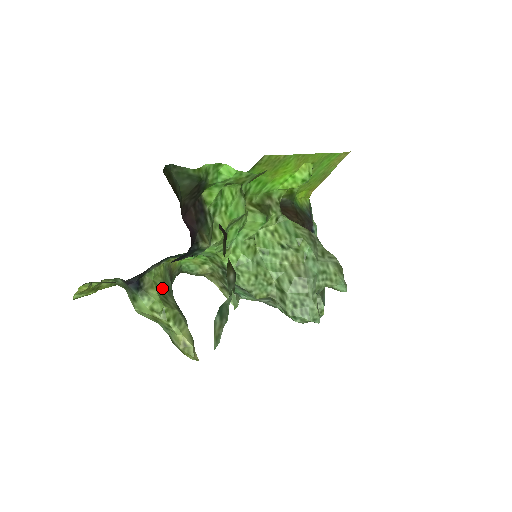
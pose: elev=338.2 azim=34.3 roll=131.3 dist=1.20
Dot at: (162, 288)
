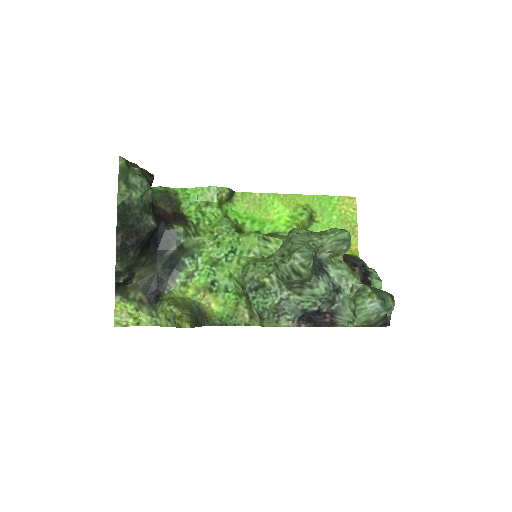
Dot at: (181, 303)
